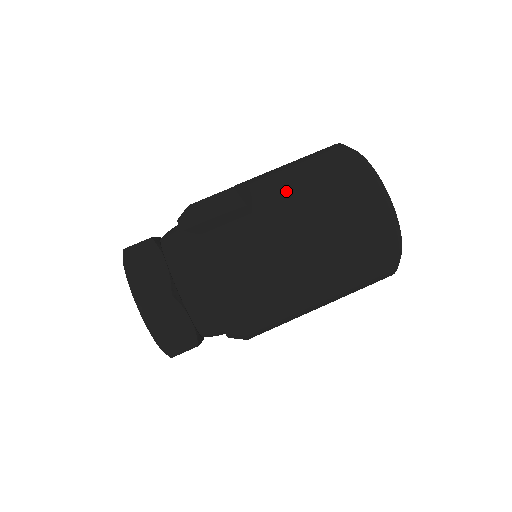
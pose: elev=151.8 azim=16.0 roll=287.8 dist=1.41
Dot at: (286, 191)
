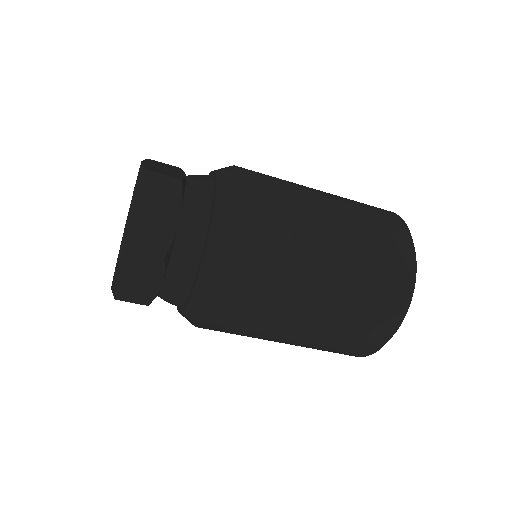
Dot at: (336, 241)
